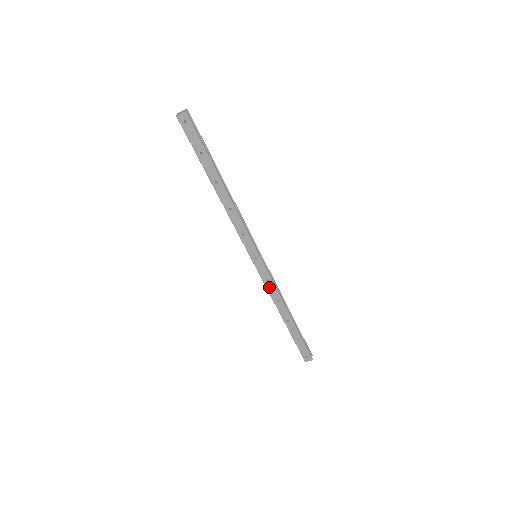
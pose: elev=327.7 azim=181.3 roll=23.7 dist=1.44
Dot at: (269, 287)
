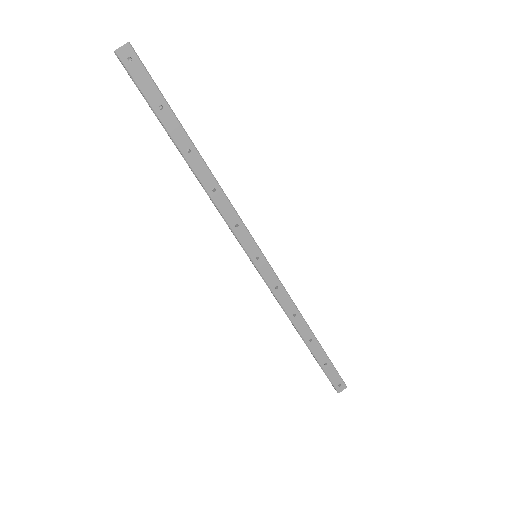
Dot at: (280, 297)
